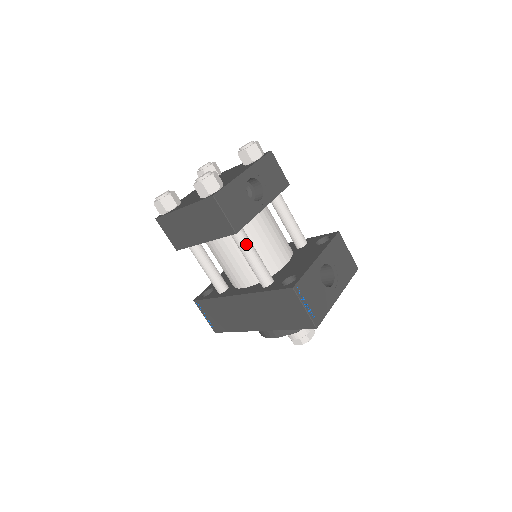
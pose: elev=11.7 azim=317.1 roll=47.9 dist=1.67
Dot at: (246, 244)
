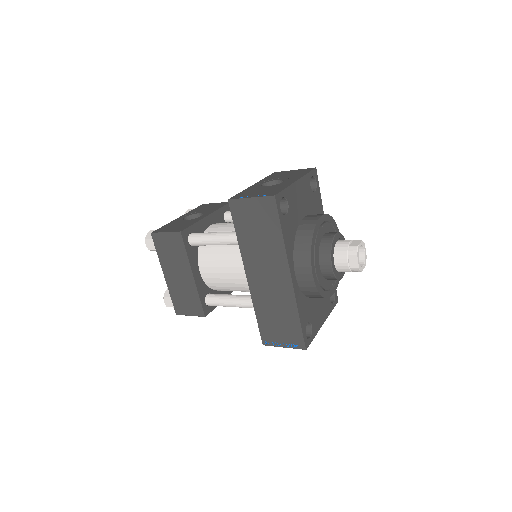
Dot at: (202, 235)
